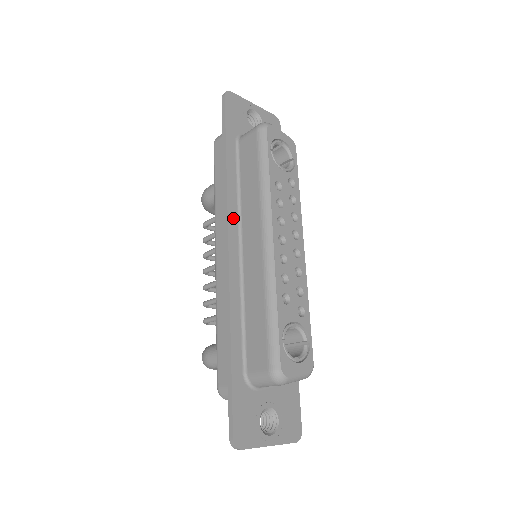
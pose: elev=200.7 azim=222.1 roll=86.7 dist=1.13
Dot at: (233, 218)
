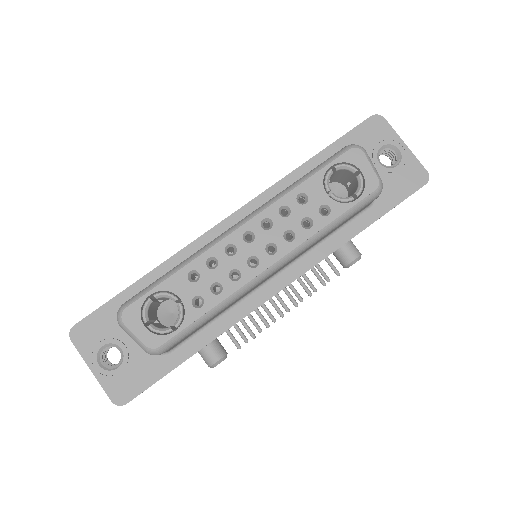
Dot at: (258, 204)
